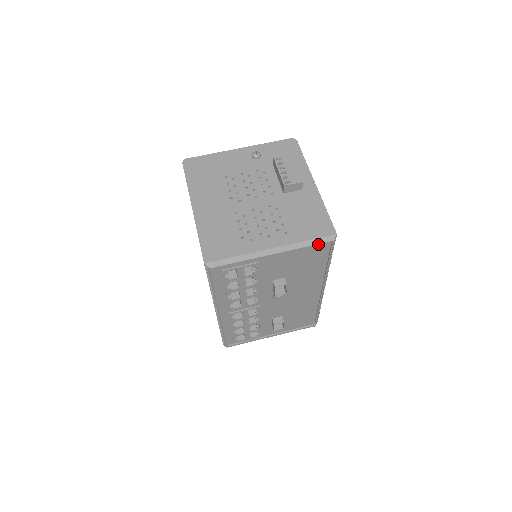
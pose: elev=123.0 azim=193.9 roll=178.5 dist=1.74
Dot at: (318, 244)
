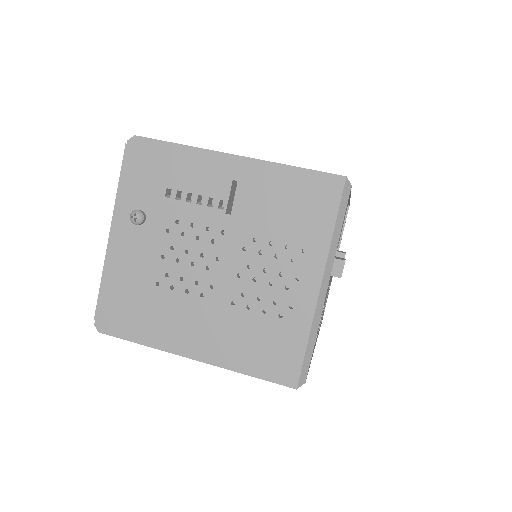
Dot at: occluded
